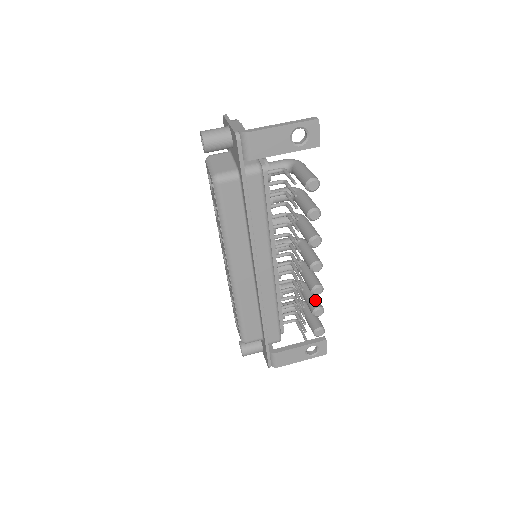
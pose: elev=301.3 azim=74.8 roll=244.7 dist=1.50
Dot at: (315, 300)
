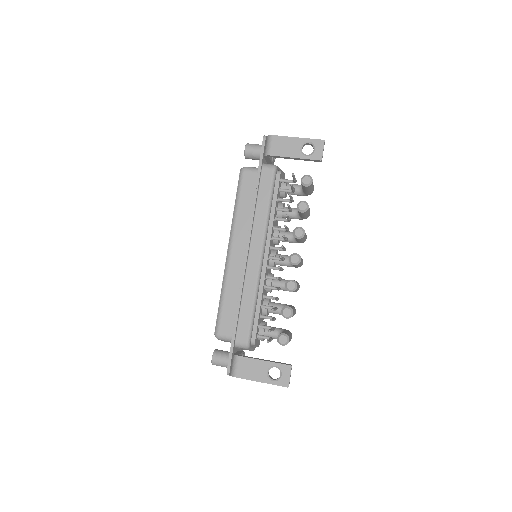
Dot at: (290, 306)
